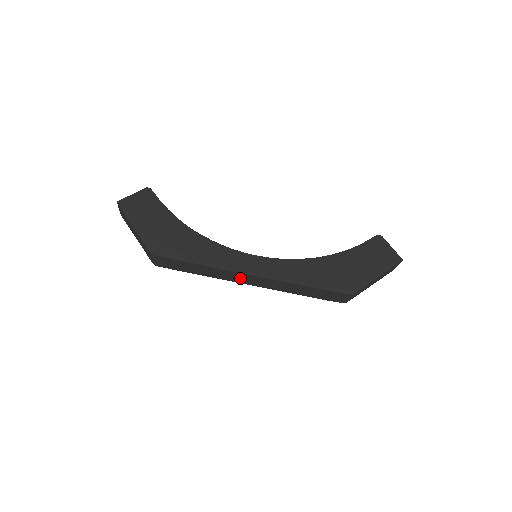
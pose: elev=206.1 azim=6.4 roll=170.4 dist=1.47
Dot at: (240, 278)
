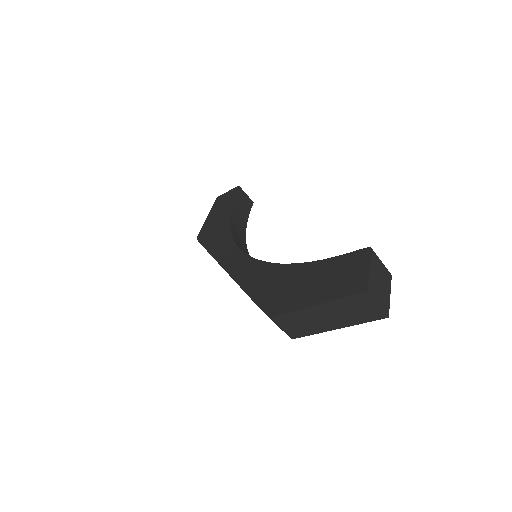
Dot at: occluded
